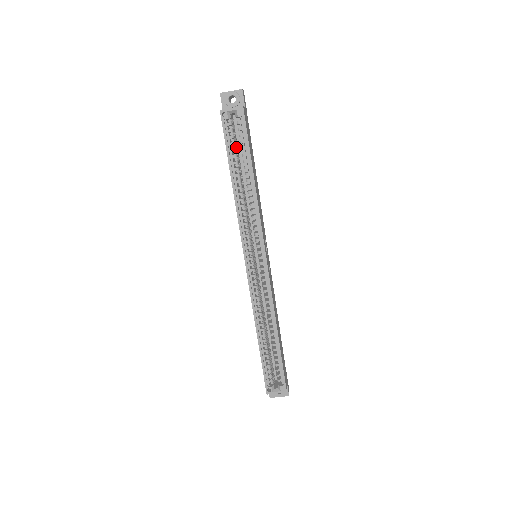
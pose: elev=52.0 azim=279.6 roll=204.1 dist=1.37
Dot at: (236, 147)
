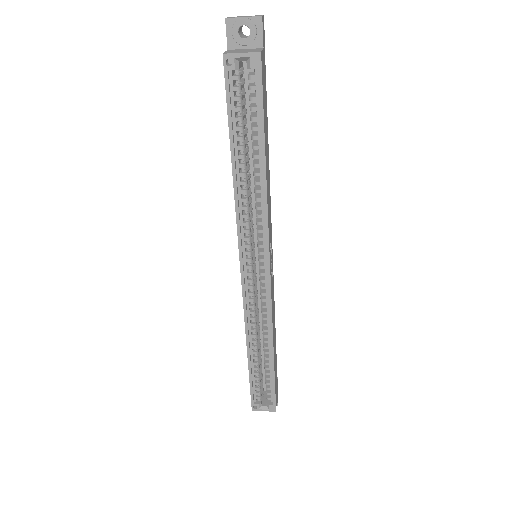
Dot at: (243, 114)
